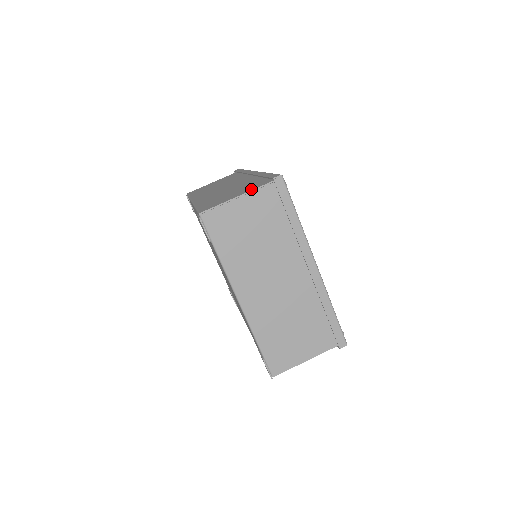
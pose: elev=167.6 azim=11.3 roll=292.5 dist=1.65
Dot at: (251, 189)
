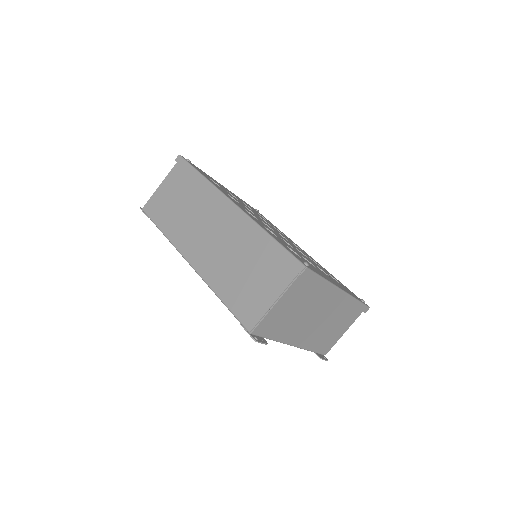
Dot at: (281, 287)
